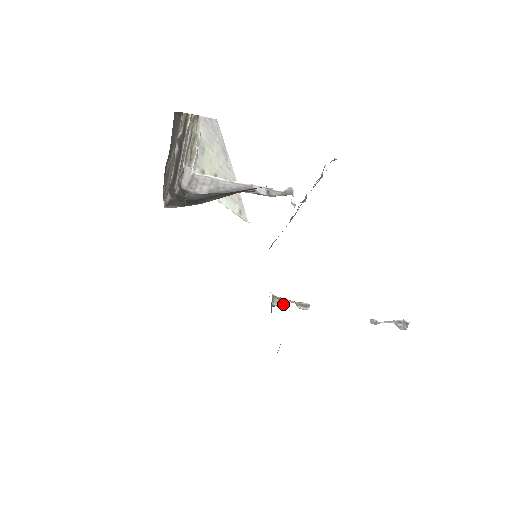
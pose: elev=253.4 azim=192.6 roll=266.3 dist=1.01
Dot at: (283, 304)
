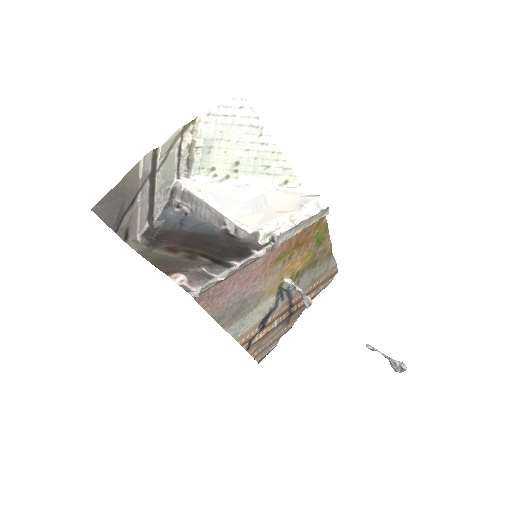
Dot at: (291, 291)
